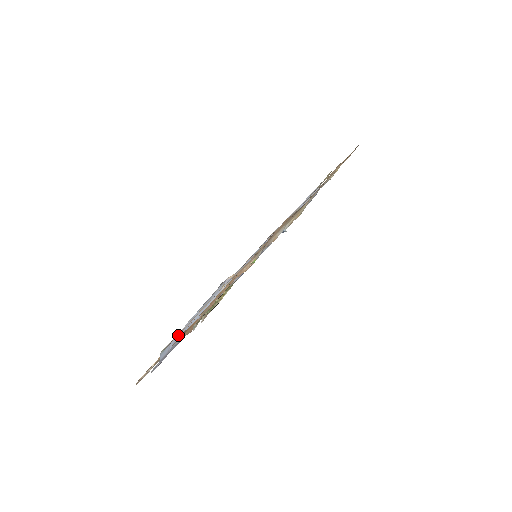
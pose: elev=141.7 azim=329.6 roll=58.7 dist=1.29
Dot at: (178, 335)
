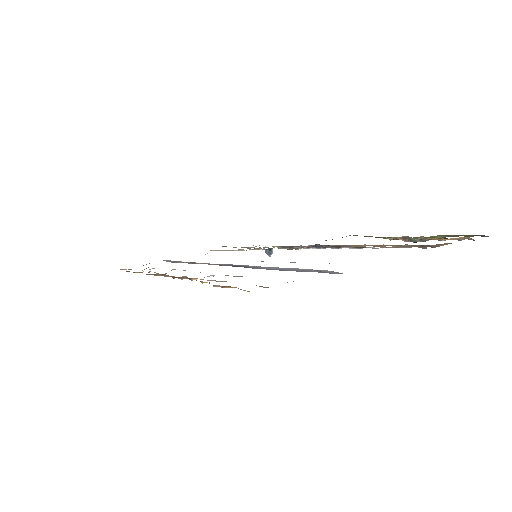
Dot at: occluded
